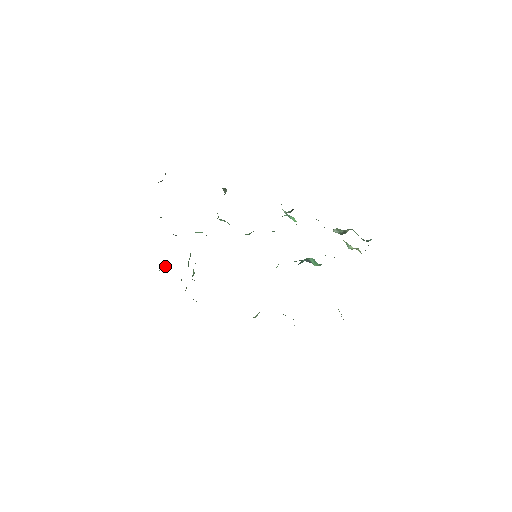
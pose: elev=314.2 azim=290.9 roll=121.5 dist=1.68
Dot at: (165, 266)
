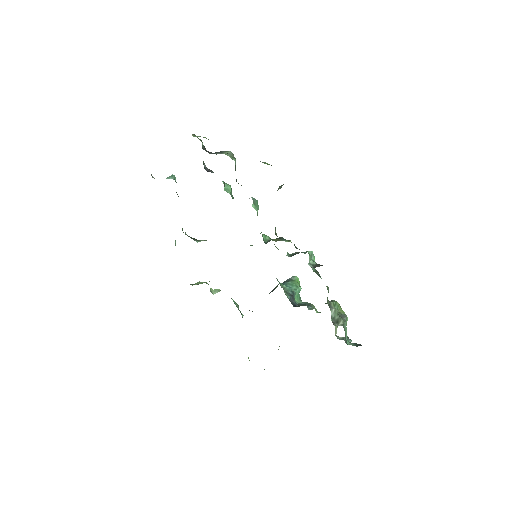
Dot at: (175, 177)
